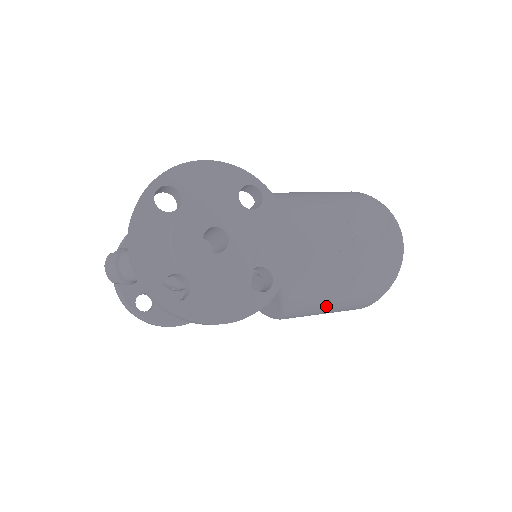
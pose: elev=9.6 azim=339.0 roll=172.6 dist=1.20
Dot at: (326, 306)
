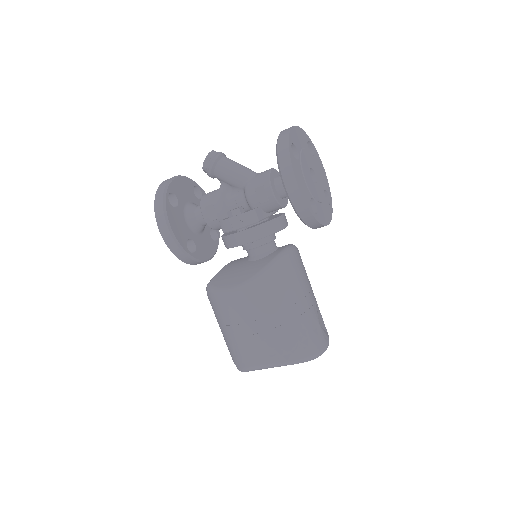
Dot at: (268, 314)
